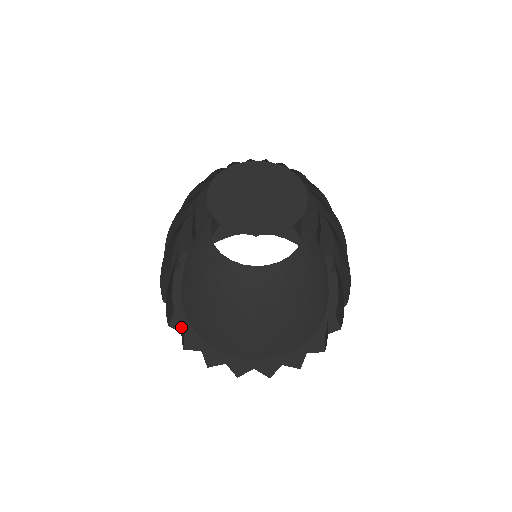
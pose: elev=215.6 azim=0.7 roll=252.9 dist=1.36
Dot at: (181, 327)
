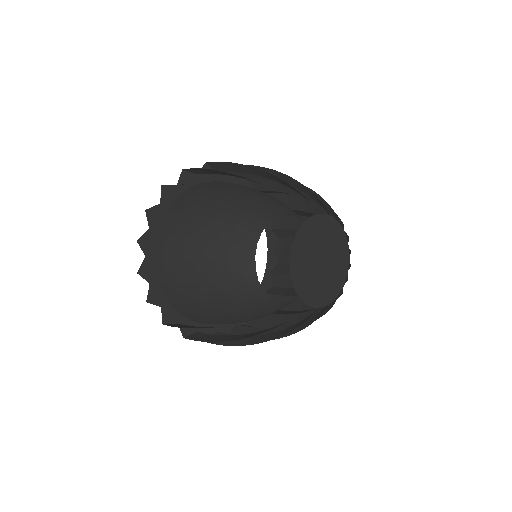
Dot at: occluded
